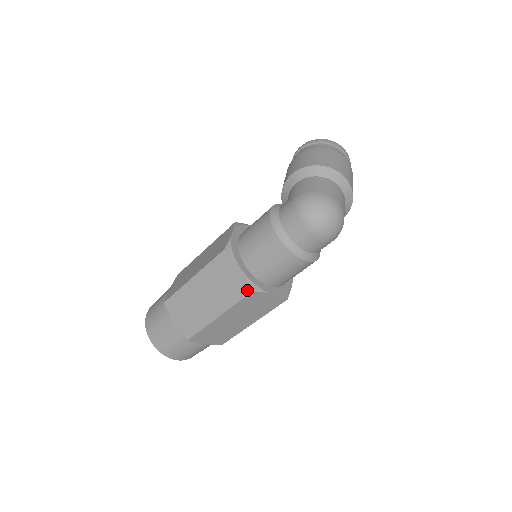
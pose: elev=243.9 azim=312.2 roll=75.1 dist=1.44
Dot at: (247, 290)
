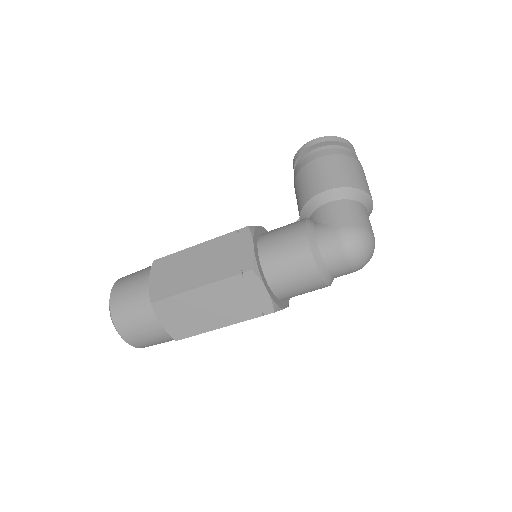
Dot at: (268, 310)
